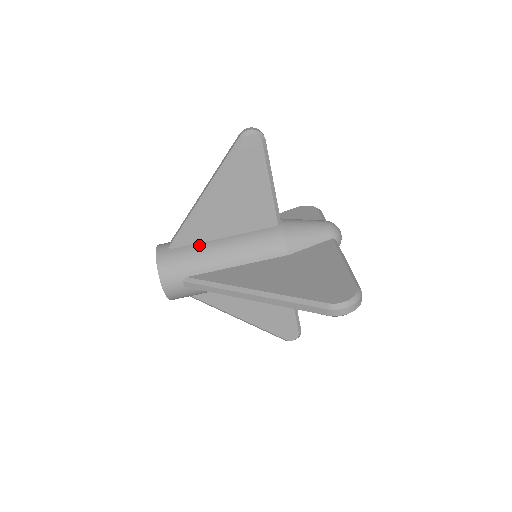
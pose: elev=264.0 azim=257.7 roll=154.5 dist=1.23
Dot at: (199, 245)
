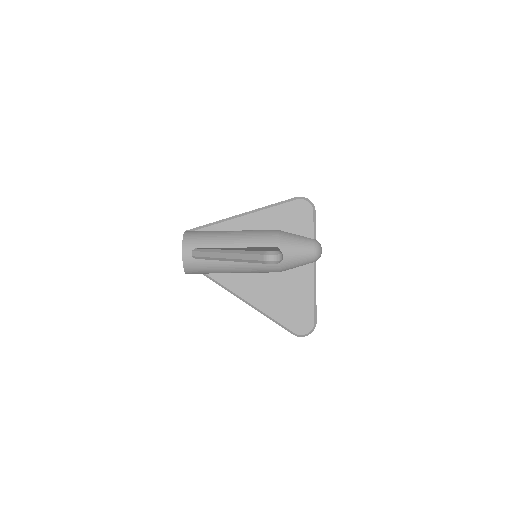
Dot at: (216, 261)
